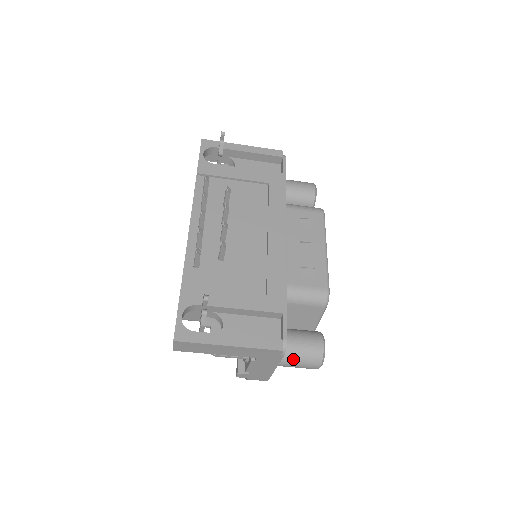
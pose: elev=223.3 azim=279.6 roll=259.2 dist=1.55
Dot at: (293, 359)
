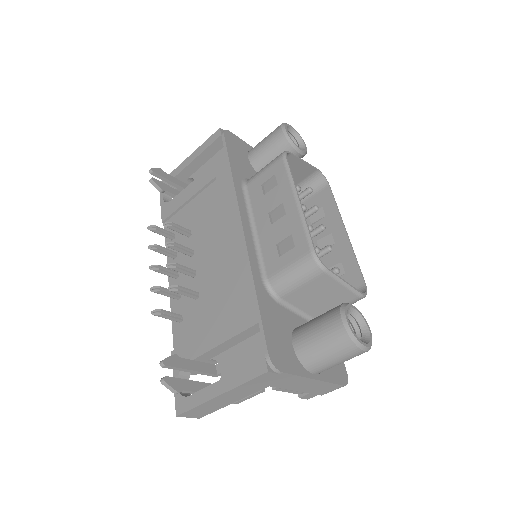
Dot at: (321, 360)
